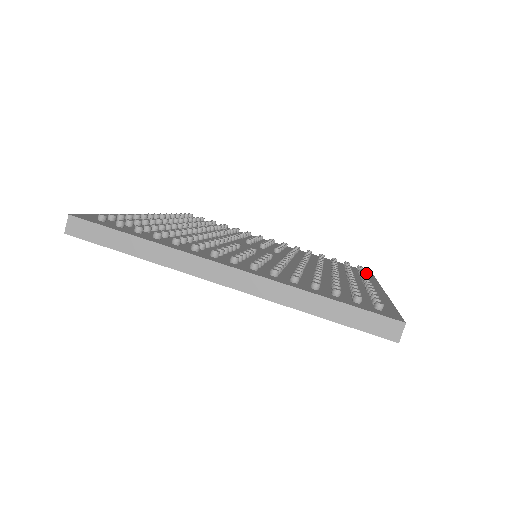
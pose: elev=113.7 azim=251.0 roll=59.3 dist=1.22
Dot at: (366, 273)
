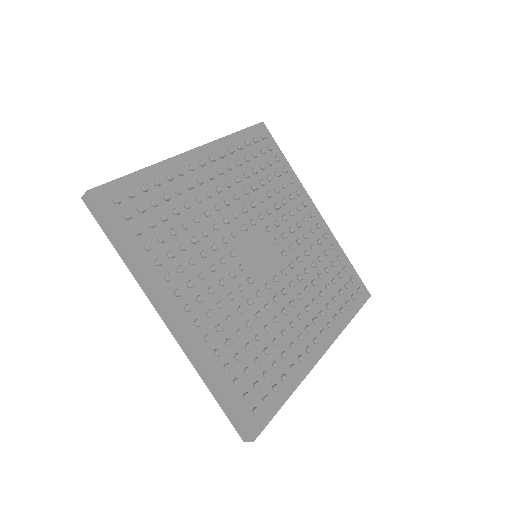
Dot at: (358, 301)
